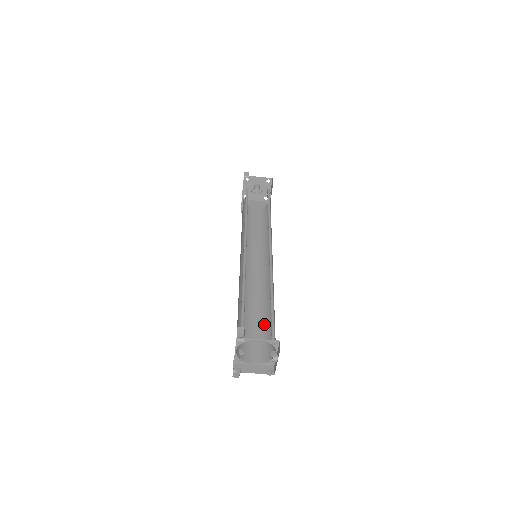
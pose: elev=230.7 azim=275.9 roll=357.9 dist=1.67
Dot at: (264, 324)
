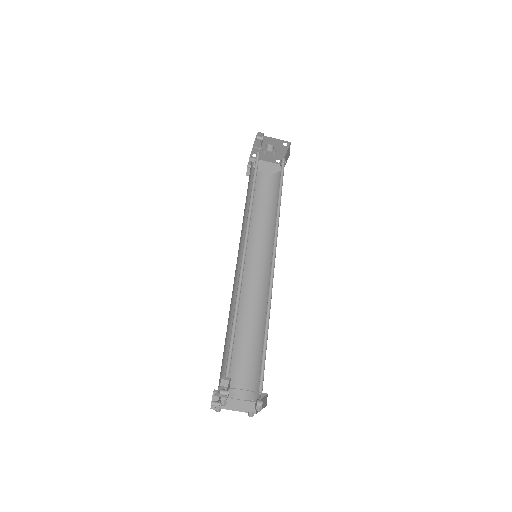
Dot at: (253, 348)
